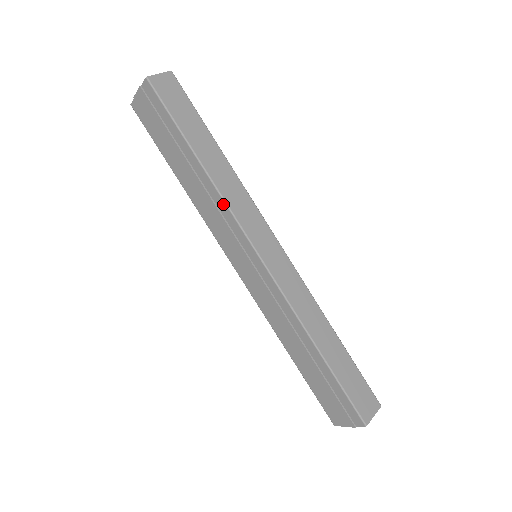
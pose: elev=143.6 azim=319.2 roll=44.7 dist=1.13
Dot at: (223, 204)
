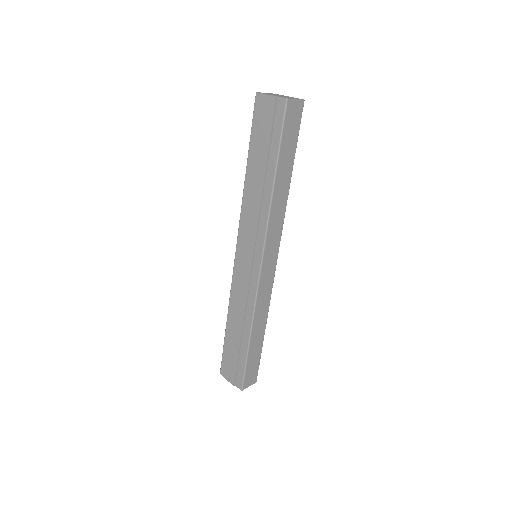
Dot at: (266, 219)
